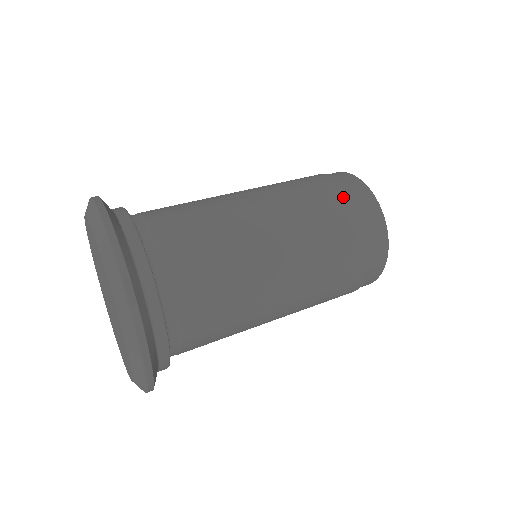
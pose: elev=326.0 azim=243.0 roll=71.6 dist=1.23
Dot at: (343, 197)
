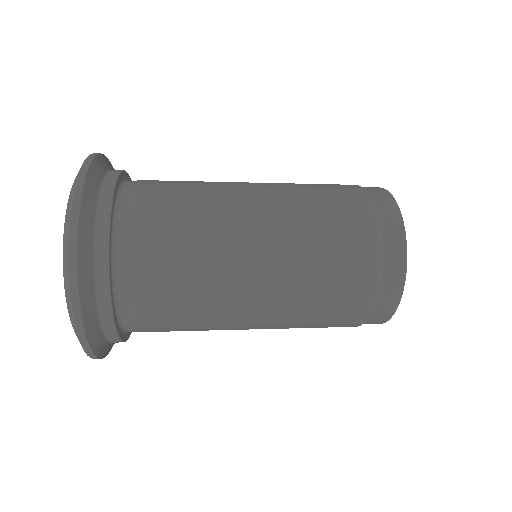
Dot at: (356, 199)
